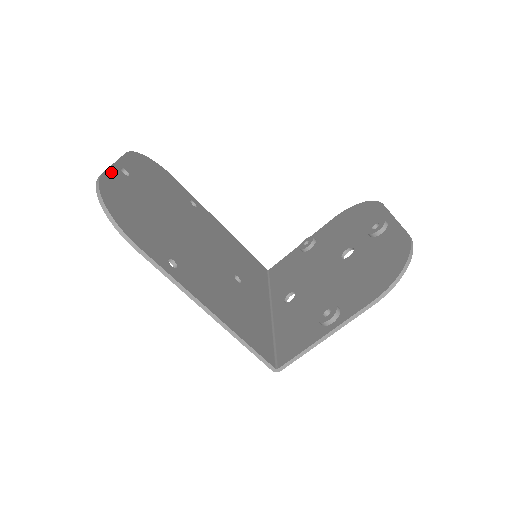
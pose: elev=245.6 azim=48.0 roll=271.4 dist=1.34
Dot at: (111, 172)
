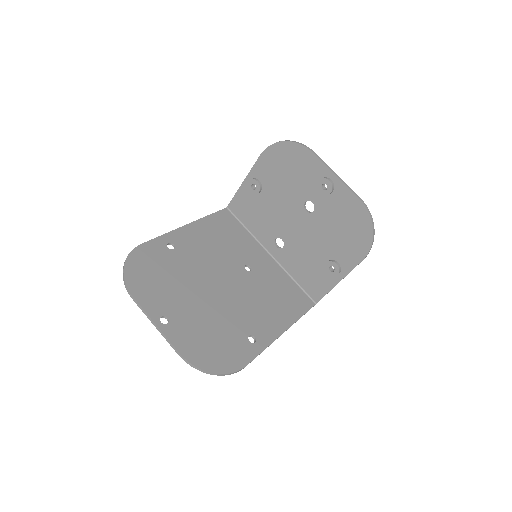
Dot at: (173, 340)
